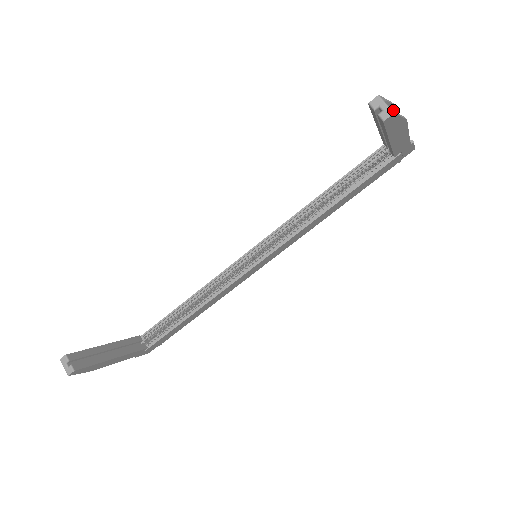
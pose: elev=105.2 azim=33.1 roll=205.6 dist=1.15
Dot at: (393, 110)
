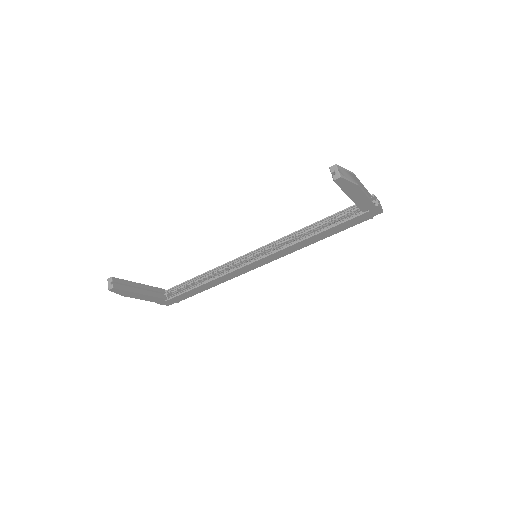
Dot at: (343, 176)
